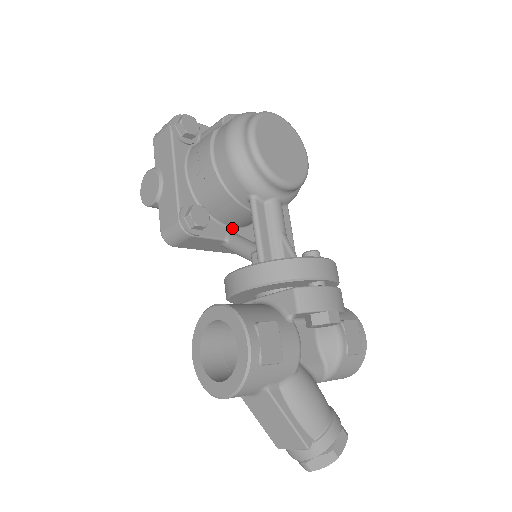
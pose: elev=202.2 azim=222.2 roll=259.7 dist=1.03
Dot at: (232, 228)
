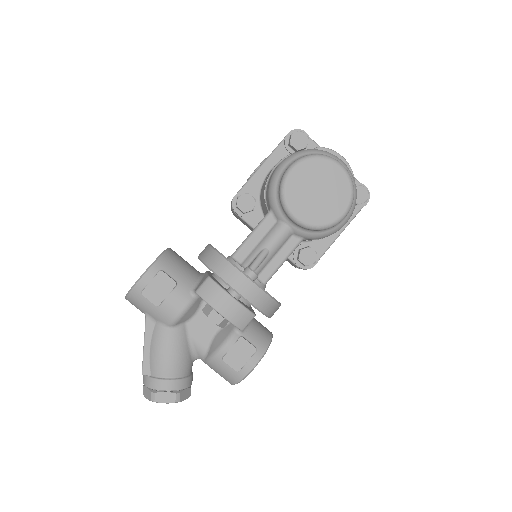
Dot at: occluded
